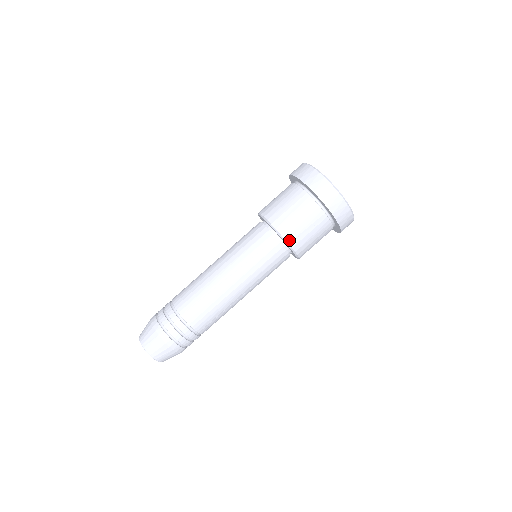
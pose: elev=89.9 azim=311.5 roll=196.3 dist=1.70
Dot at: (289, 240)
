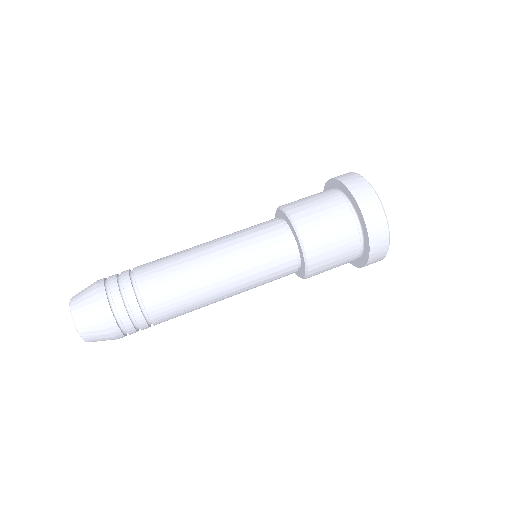
Dot at: (292, 213)
